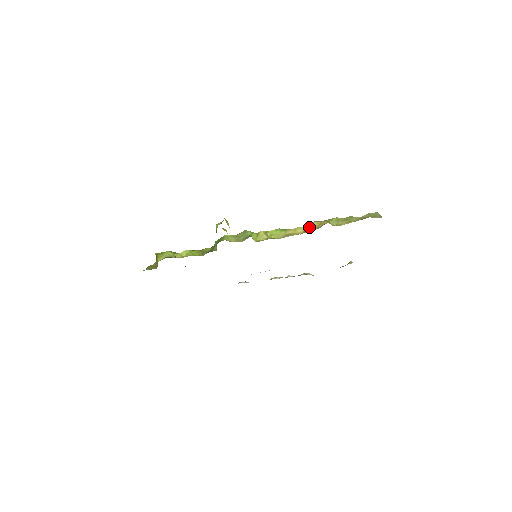
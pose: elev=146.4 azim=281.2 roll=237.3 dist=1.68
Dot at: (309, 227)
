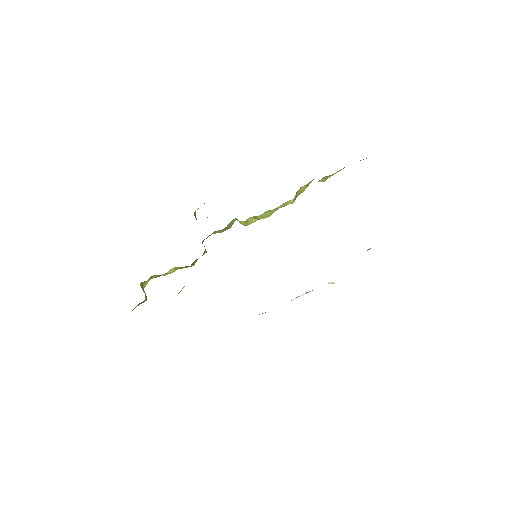
Dot at: (298, 193)
